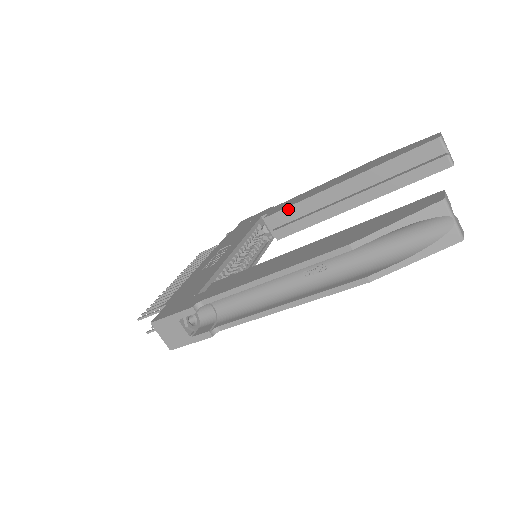
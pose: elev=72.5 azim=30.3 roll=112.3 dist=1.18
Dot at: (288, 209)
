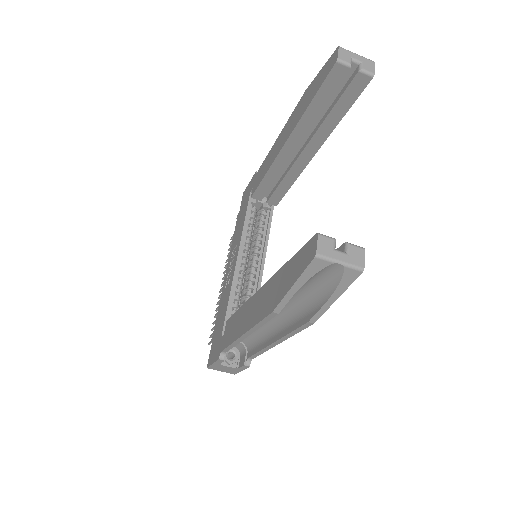
Dot at: (262, 183)
